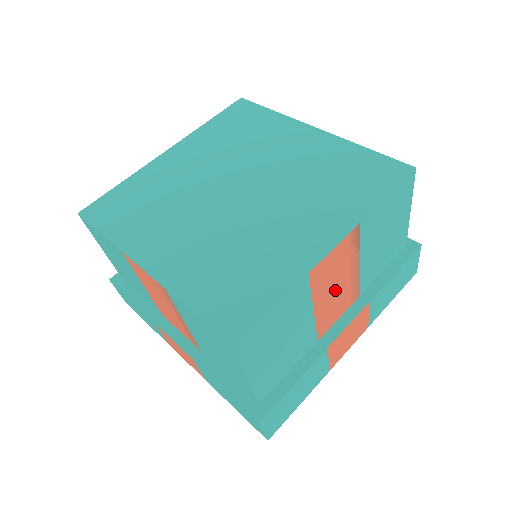
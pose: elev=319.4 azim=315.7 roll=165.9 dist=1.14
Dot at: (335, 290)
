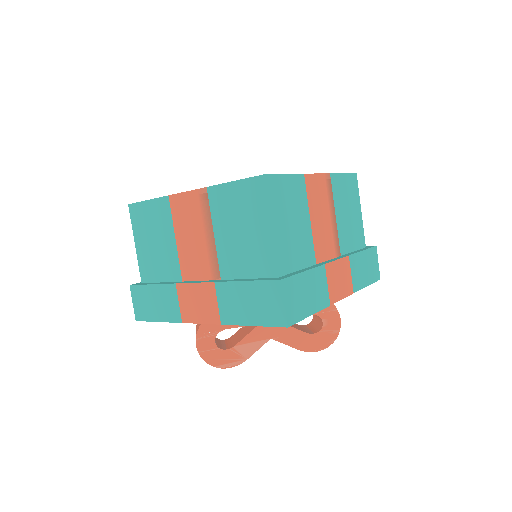
Dot at: (322, 220)
